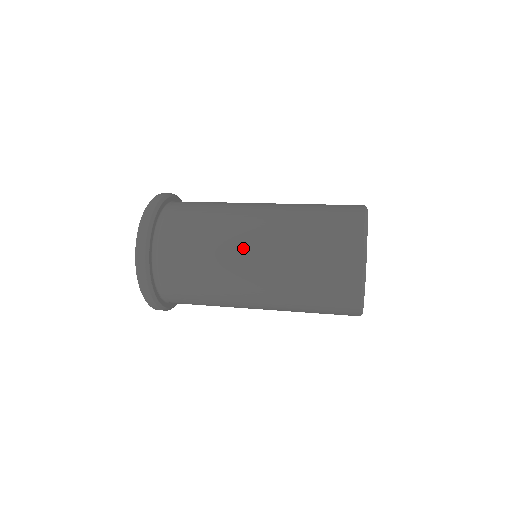
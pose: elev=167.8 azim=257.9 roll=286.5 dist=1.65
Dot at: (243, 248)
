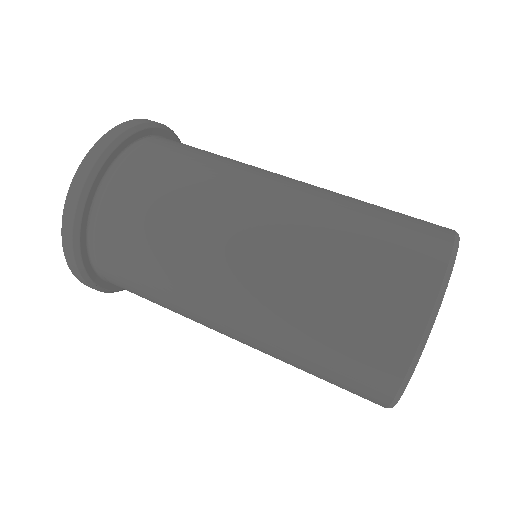
Dot at: (214, 326)
